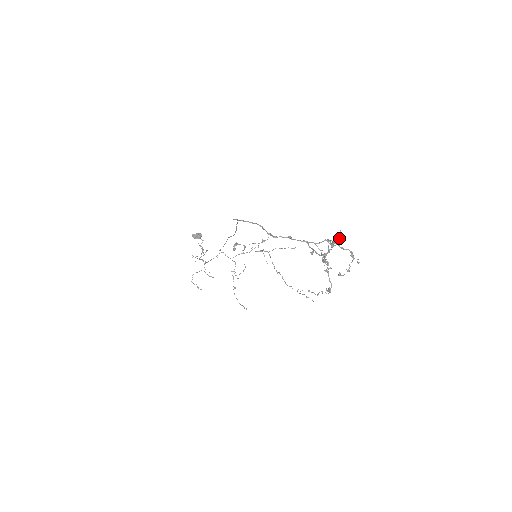
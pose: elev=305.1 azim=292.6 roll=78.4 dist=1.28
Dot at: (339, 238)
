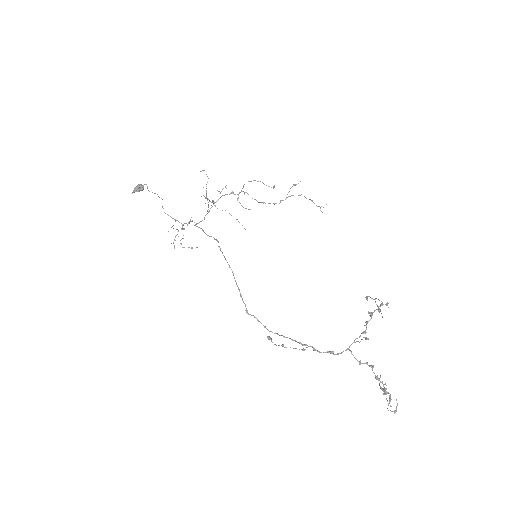
Dot at: (370, 316)
